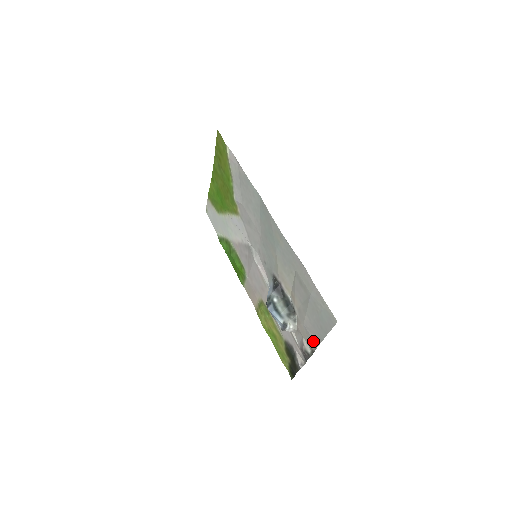
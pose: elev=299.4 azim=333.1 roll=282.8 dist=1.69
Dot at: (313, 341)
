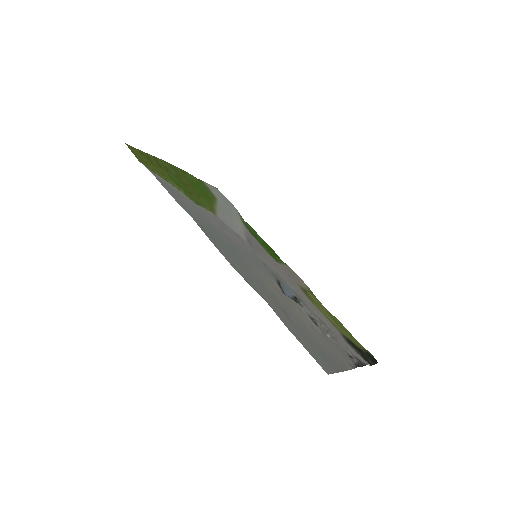
Dot at: (344, 362)
